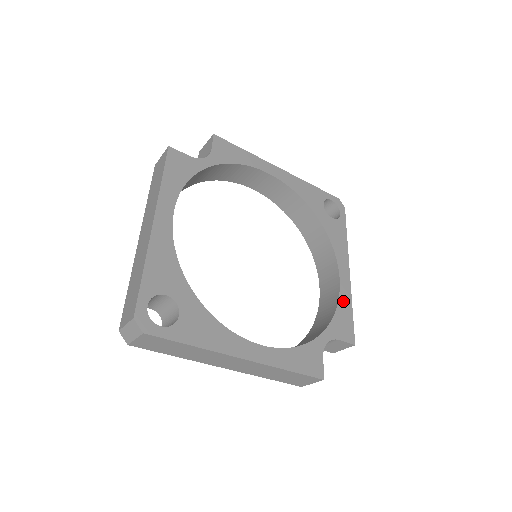
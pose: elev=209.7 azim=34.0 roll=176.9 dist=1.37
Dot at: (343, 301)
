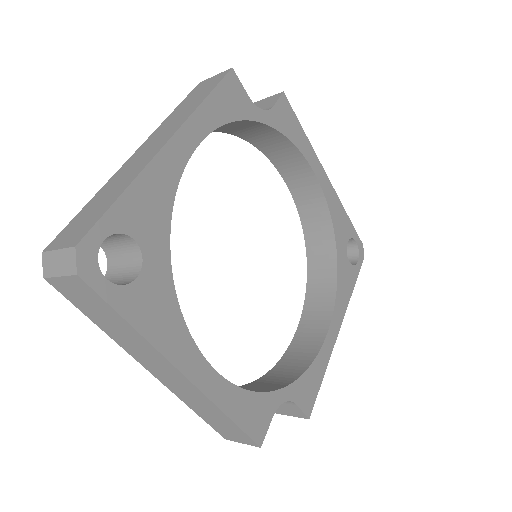
Dot at: (320, 360)
